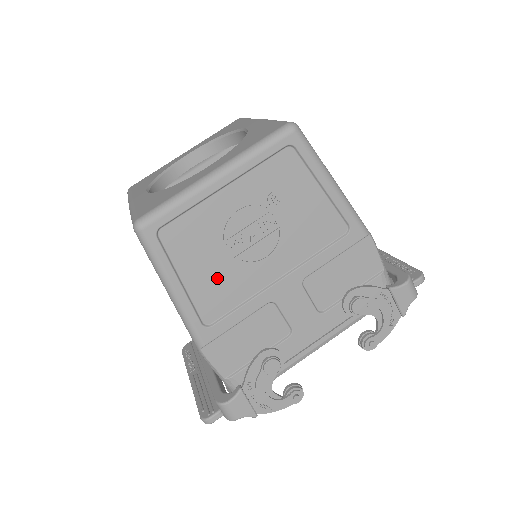
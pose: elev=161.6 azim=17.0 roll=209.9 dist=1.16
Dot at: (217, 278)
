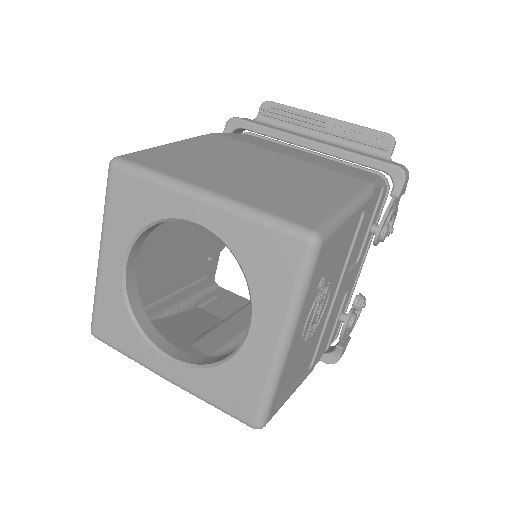
Dot at: (307, 352)
